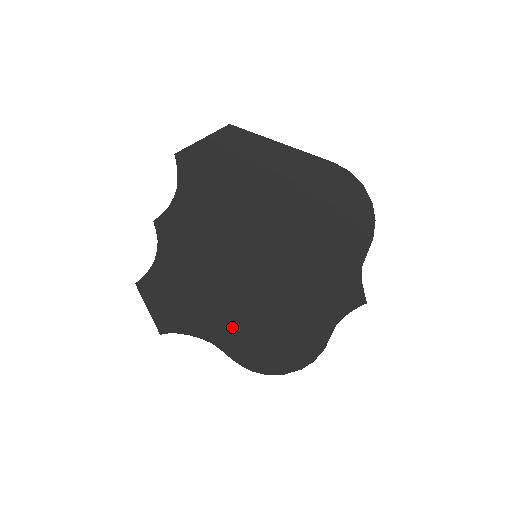
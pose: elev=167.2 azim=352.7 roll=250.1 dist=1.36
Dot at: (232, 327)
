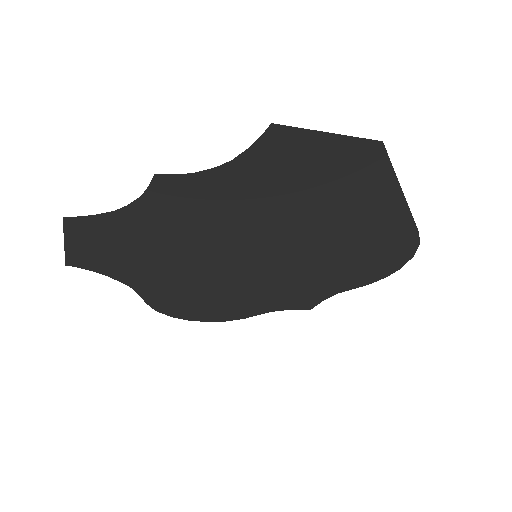
Dot at: (169, 286)
